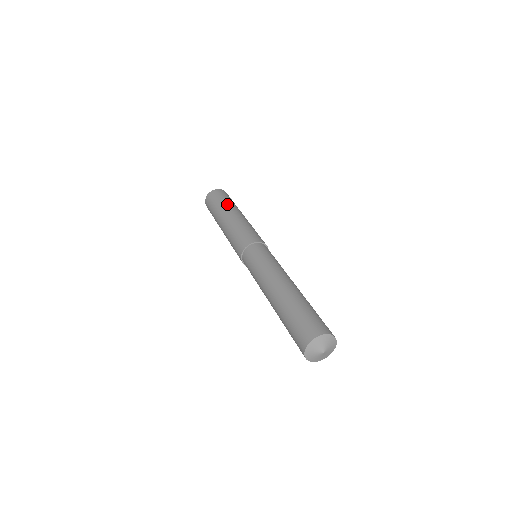
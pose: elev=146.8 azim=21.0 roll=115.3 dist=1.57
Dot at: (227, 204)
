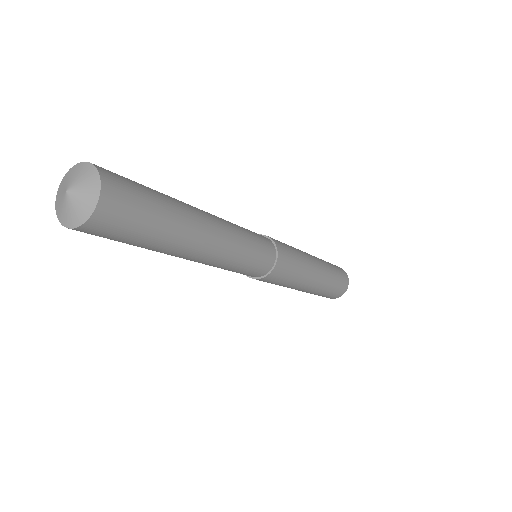
Dot at: occluded
